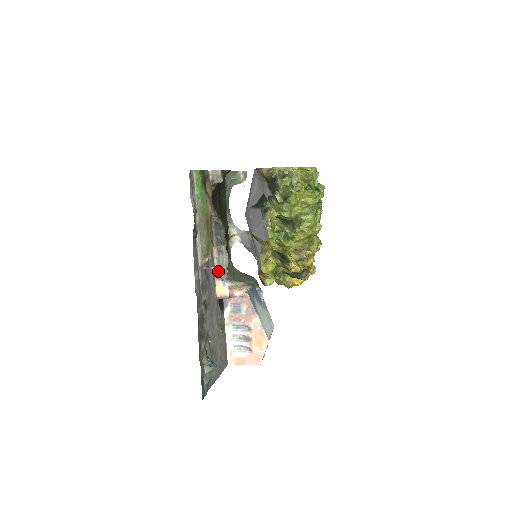
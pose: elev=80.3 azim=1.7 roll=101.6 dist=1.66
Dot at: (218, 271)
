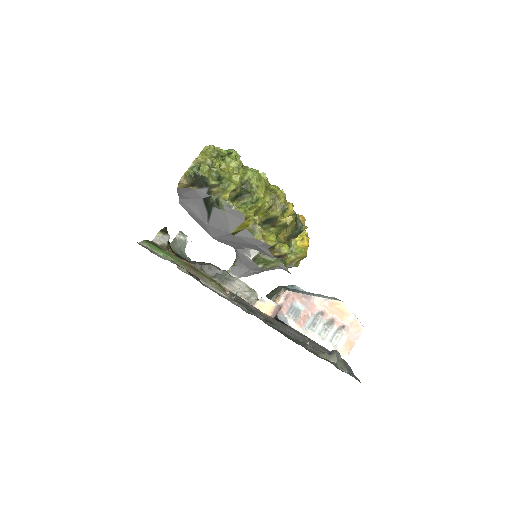
Dot at: (247, 298)
